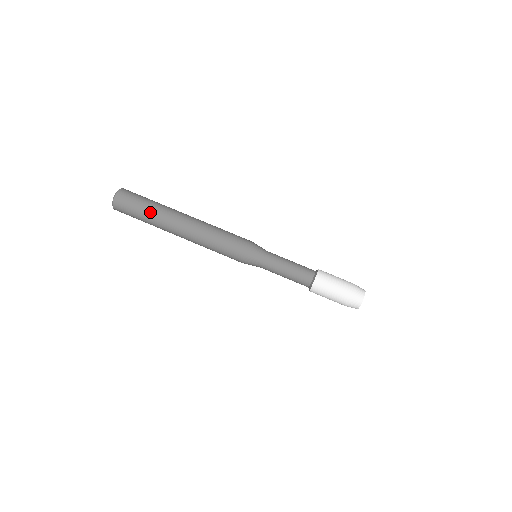
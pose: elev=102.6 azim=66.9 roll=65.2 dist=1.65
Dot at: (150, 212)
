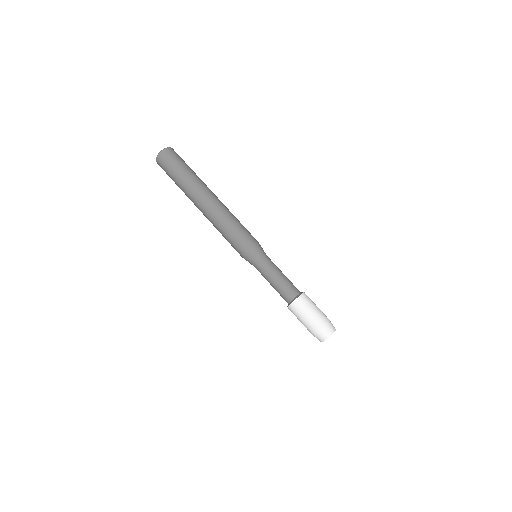
Dot at: (187, 175)
